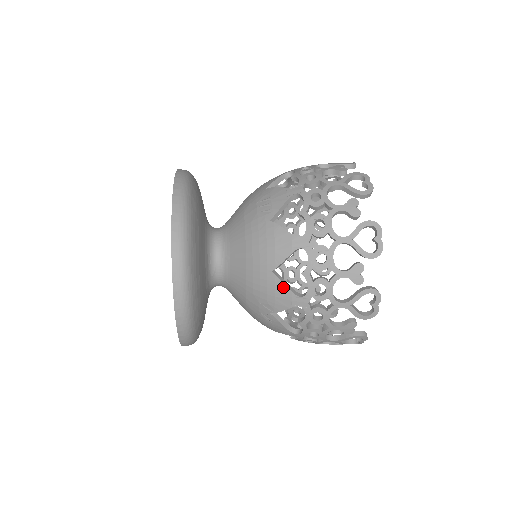
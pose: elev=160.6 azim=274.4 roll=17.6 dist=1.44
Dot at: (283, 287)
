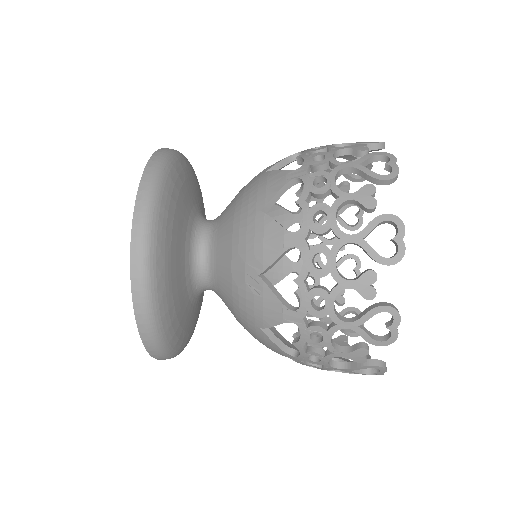
Dot at: (273, 225)
